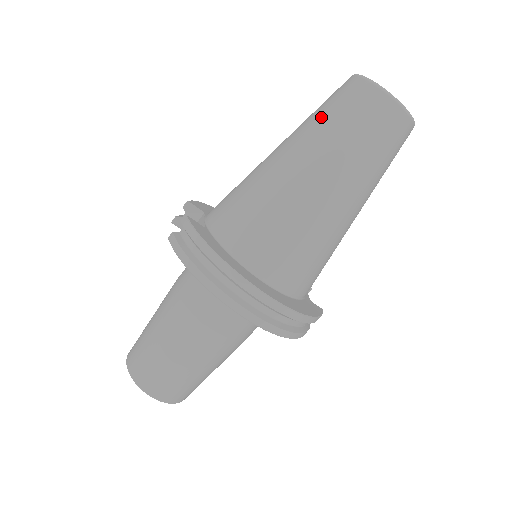
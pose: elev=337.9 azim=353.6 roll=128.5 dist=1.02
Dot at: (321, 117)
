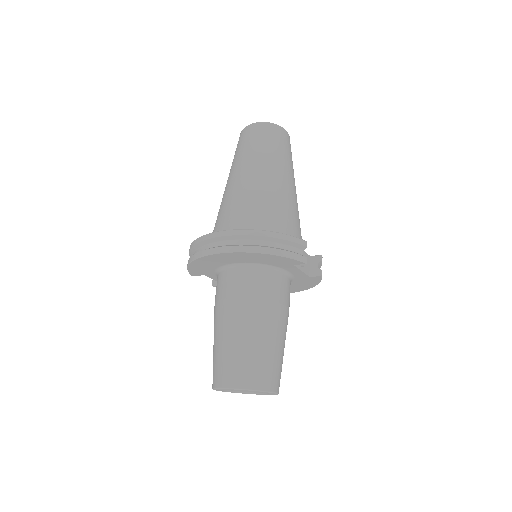
Dot at: occluded
